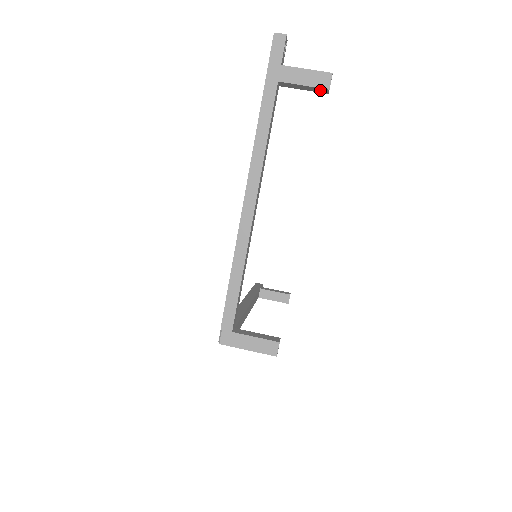
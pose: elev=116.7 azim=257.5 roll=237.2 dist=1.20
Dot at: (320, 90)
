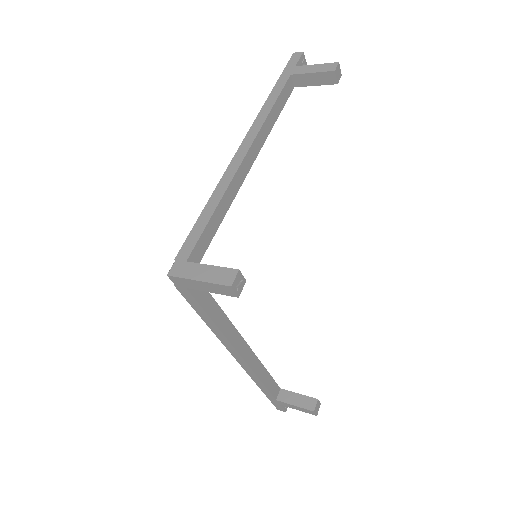
Dot at: (328, 78)
